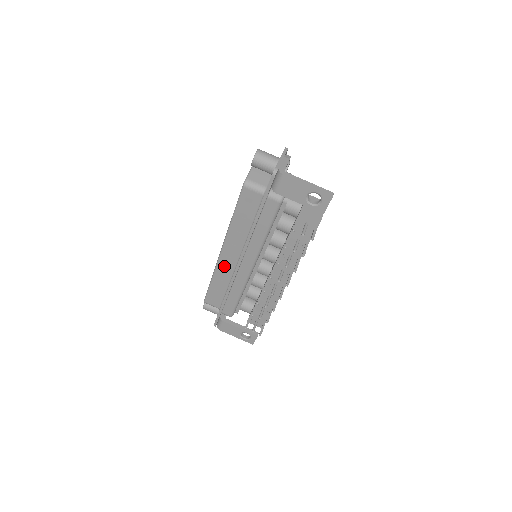
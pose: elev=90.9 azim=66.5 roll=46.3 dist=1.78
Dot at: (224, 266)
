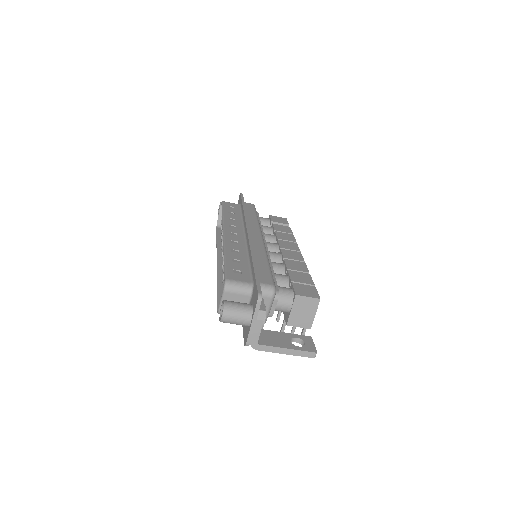
Dot at: occluded
